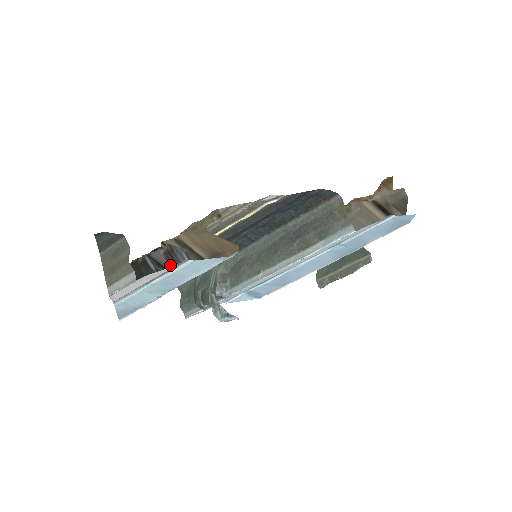
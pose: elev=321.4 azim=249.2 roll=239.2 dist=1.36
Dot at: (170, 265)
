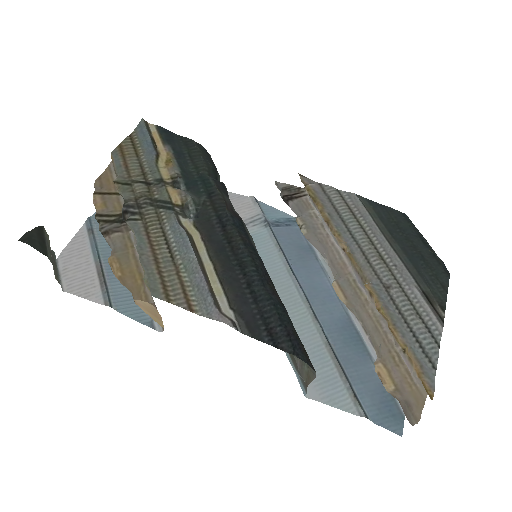
Dot at: occluded
